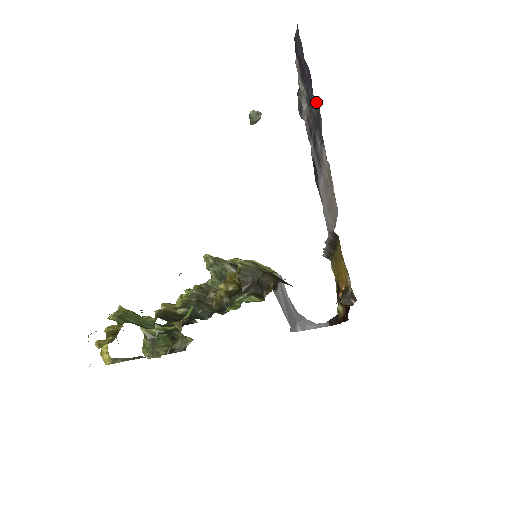
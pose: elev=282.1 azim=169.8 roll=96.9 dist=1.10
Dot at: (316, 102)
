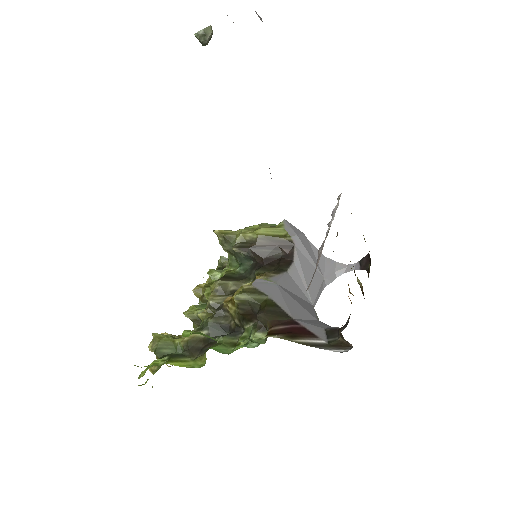
Dot at: occluded
